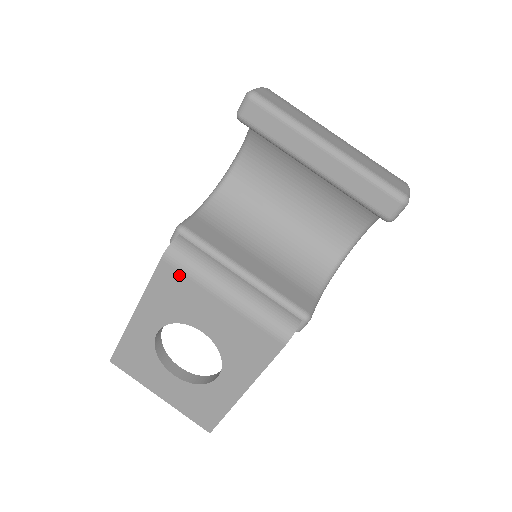
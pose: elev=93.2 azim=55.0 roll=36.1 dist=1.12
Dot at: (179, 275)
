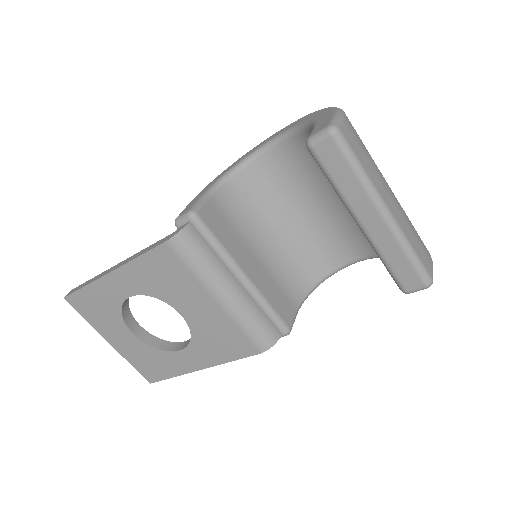
Dot at: (178, 264)
